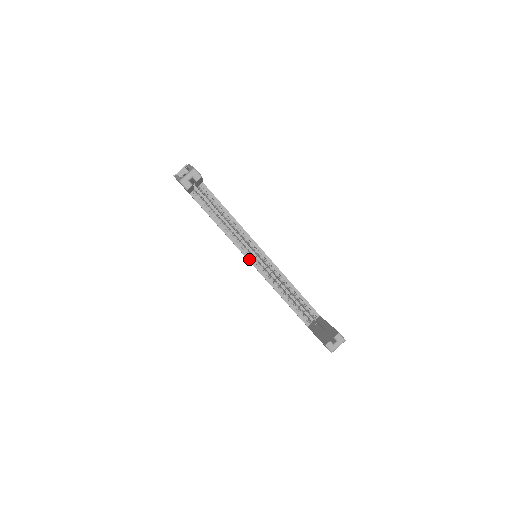
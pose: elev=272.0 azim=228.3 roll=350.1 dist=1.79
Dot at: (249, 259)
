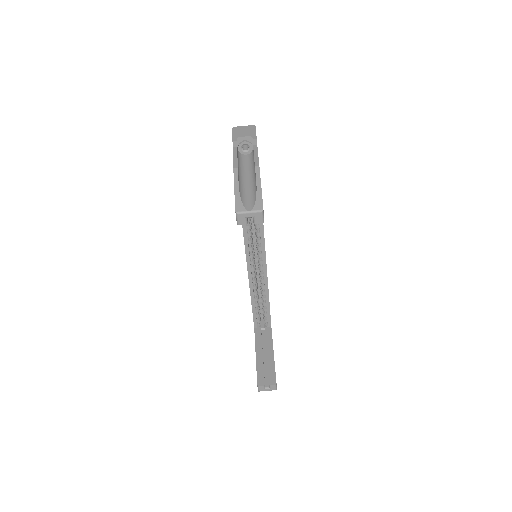
Dot at: (248, 258)
